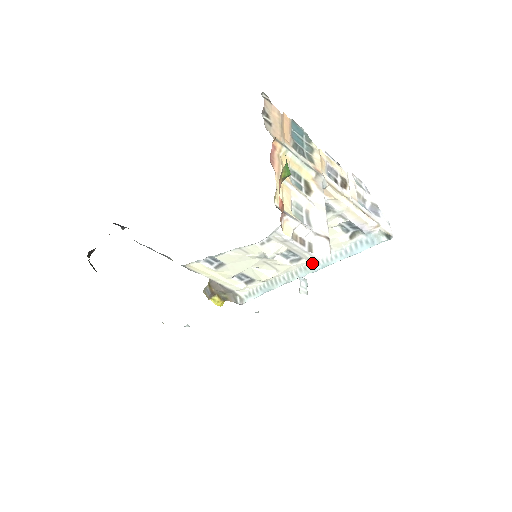
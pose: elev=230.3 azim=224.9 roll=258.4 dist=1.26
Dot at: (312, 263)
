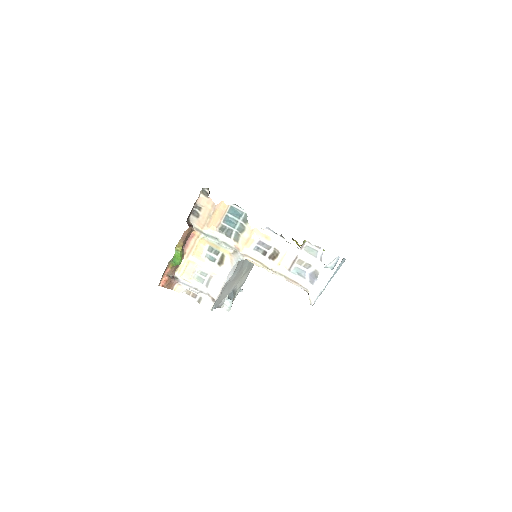
Dot at: occluded
